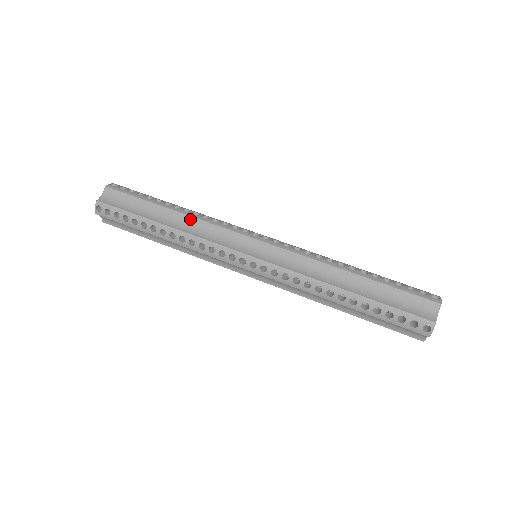
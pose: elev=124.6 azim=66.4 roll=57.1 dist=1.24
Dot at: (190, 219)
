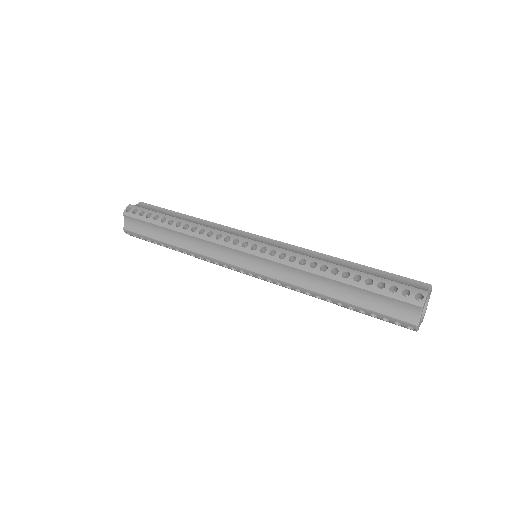
Dot at: (205, 222)
